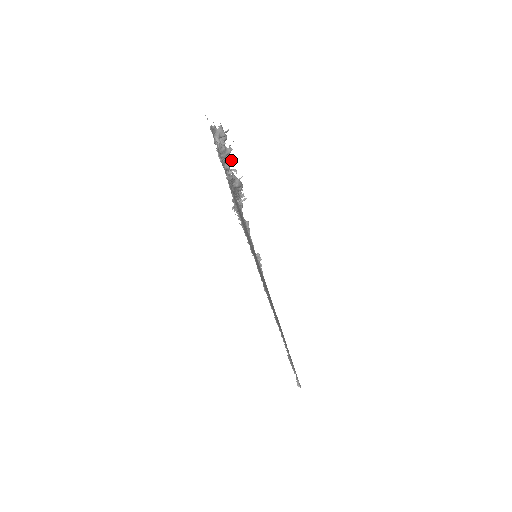
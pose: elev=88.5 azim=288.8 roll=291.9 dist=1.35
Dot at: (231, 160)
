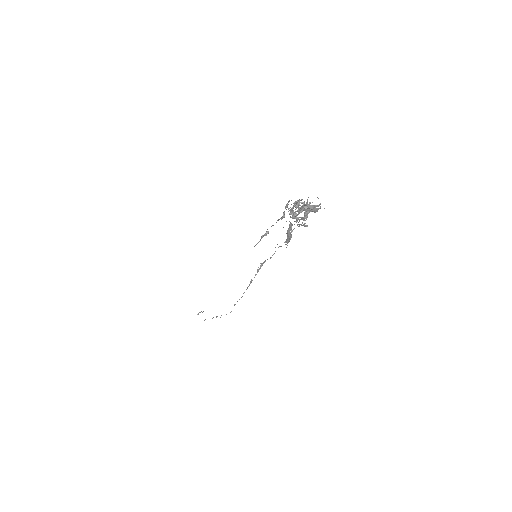
Dot at: occluded
